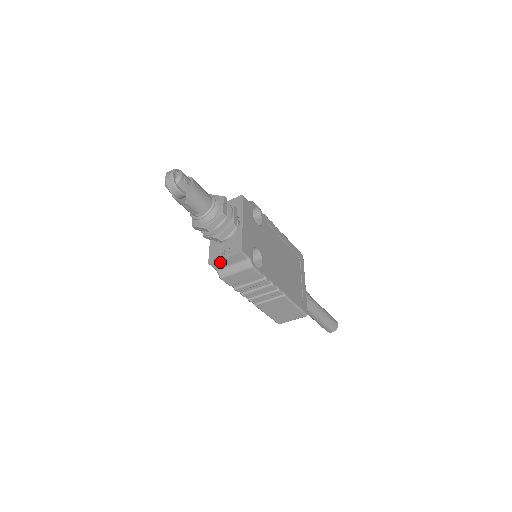
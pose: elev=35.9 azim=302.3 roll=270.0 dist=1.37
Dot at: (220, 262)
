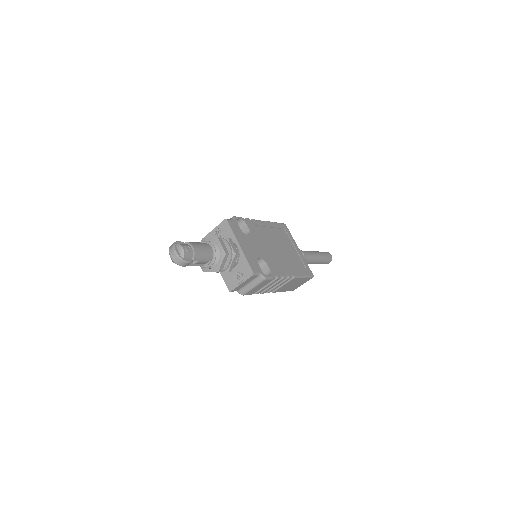
Dot at: (238, 287)
